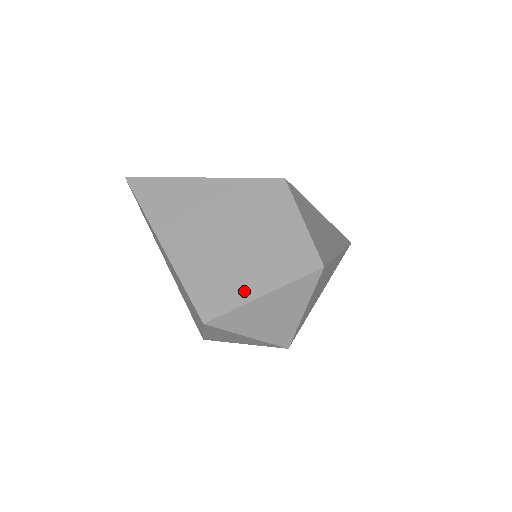
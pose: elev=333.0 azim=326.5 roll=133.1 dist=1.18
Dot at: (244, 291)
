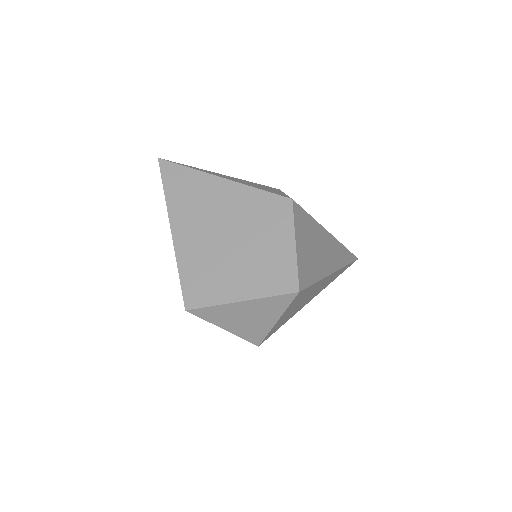
Dot at: (226, 292)
